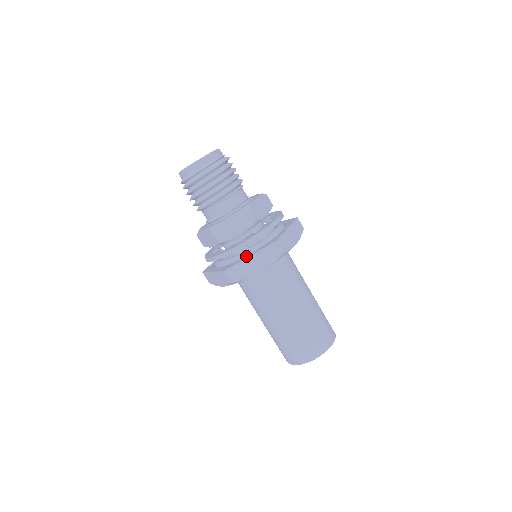
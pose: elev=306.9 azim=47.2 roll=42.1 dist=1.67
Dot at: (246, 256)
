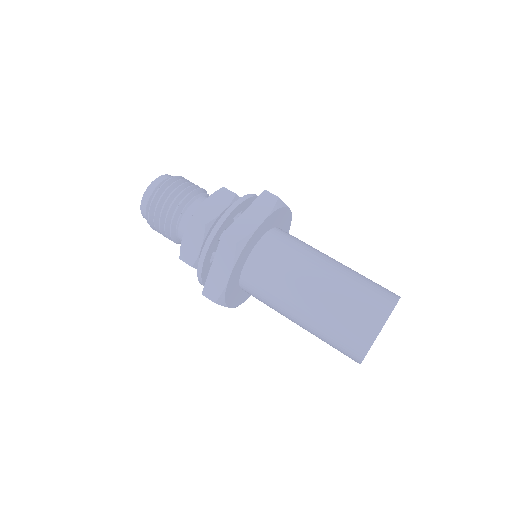
Dot at: occluded
